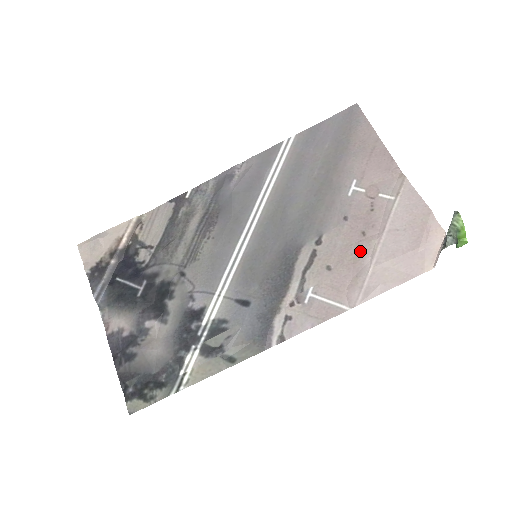
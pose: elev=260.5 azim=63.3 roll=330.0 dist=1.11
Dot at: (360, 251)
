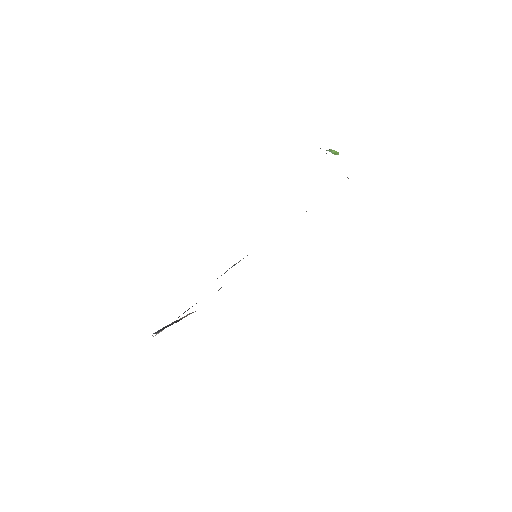
Dot at: occluded
